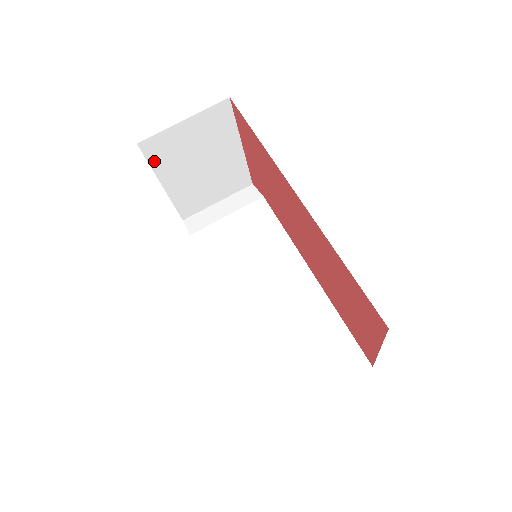
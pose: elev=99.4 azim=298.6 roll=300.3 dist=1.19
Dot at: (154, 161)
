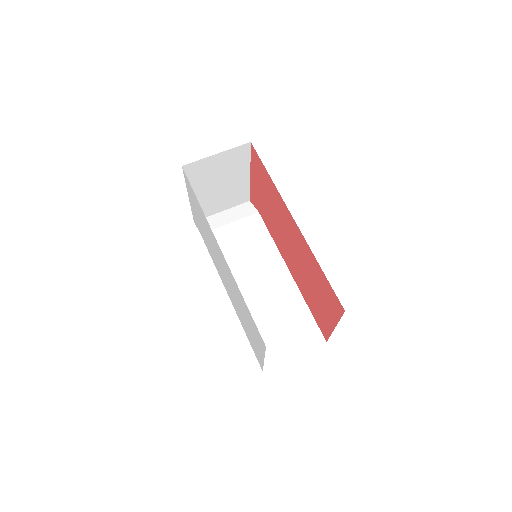
Dot at: (189, 178)
